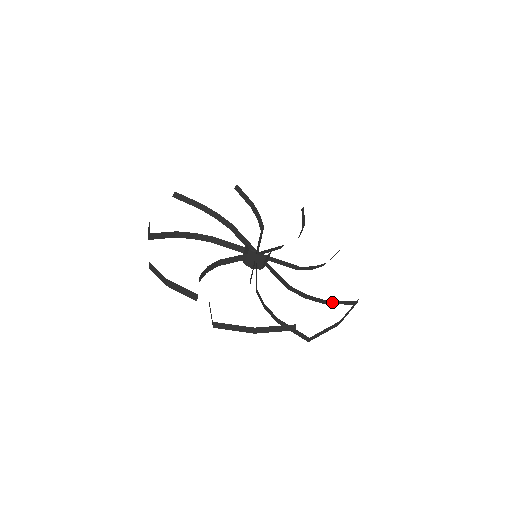
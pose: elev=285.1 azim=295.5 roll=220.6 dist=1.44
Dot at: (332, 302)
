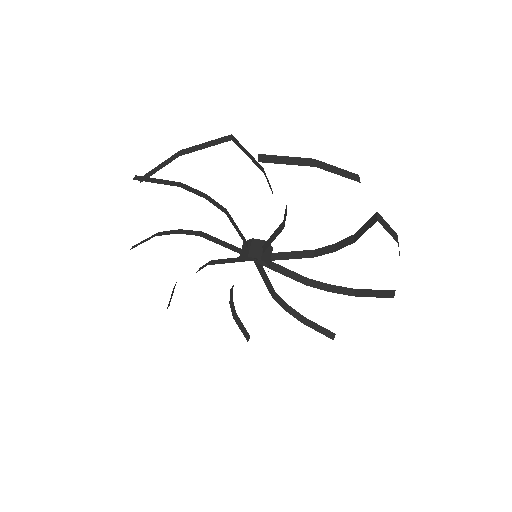
Dot at: occluded
